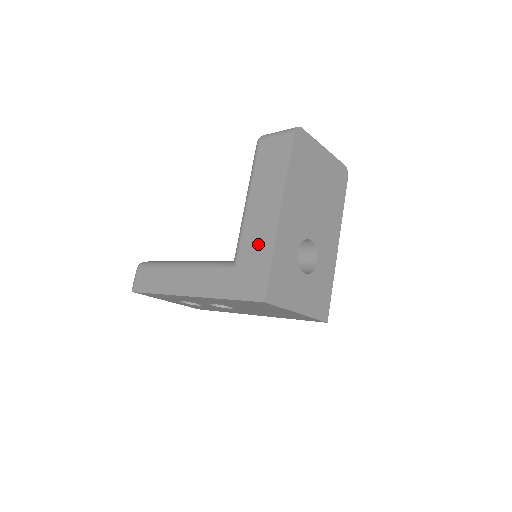
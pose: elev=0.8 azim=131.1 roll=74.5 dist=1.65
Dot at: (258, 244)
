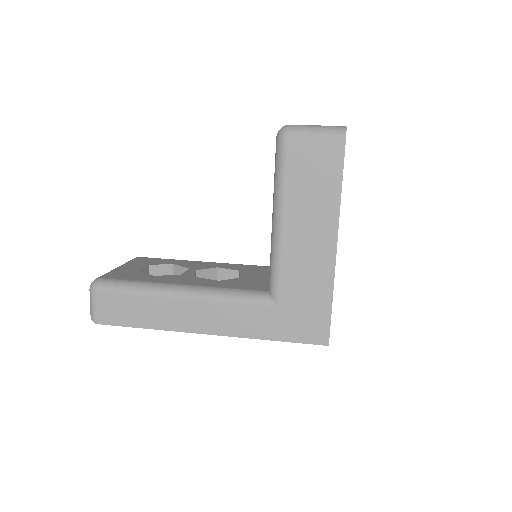
Dot at: (309, 282)
